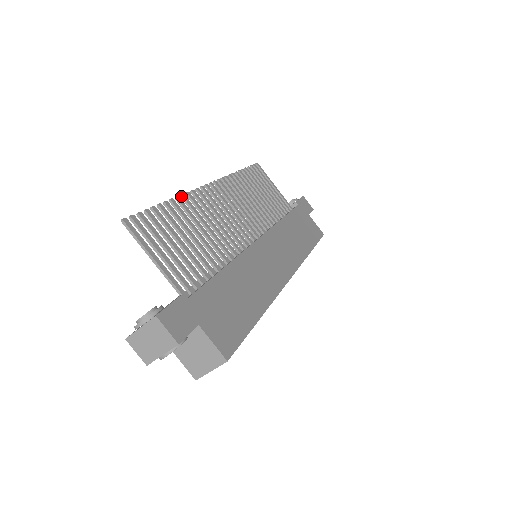
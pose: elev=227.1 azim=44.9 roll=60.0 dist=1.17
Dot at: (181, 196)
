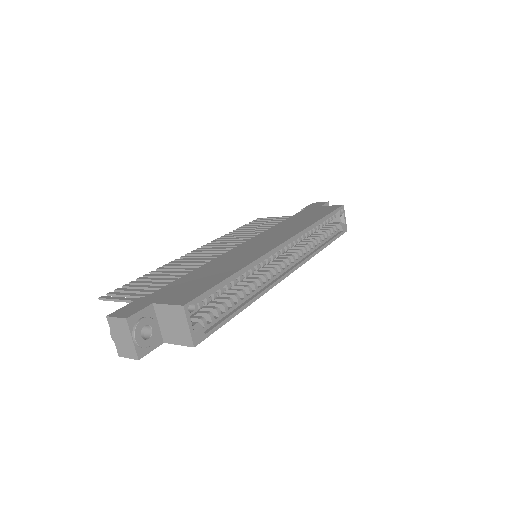
Dot at: (162, 267)
